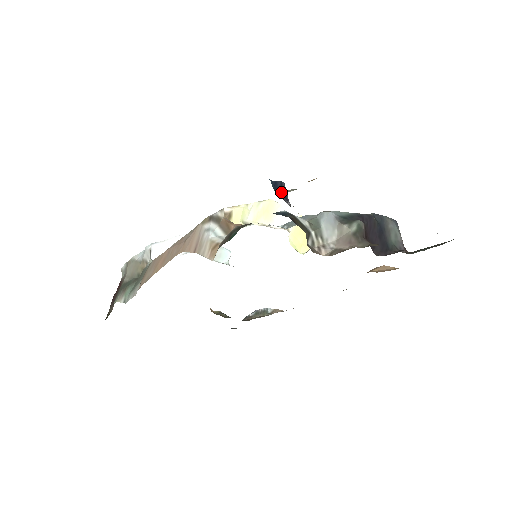
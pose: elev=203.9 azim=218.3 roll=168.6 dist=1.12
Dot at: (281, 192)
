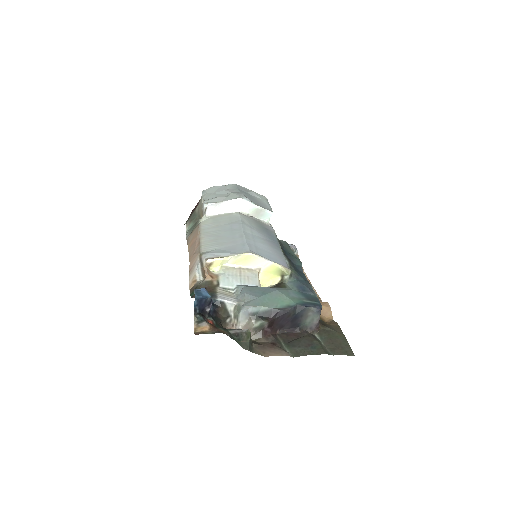
Dot at: (204, 304)
